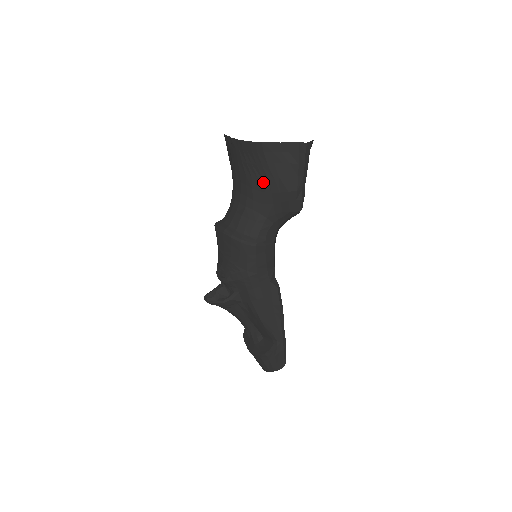
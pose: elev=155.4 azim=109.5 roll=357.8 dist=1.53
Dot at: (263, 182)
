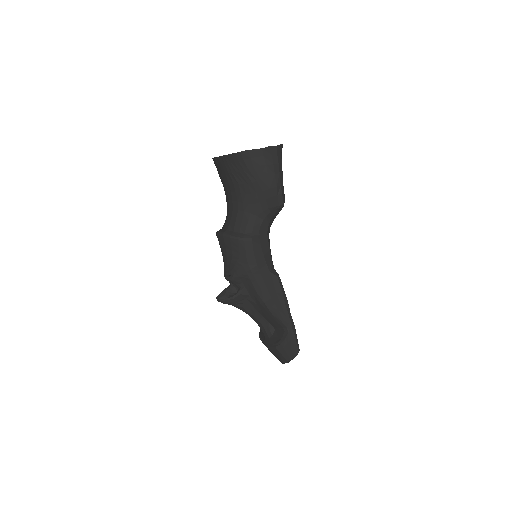
Dot at: (248, 185)
